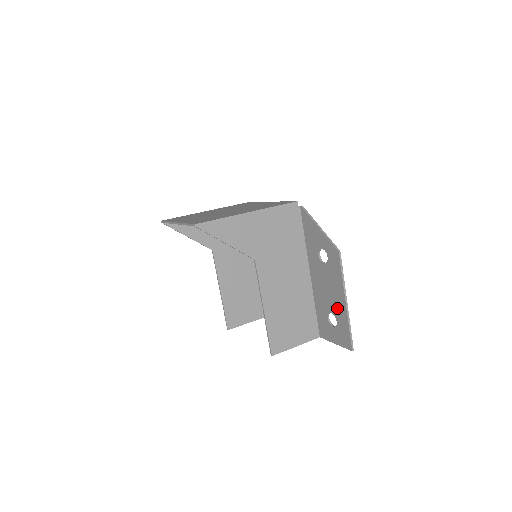
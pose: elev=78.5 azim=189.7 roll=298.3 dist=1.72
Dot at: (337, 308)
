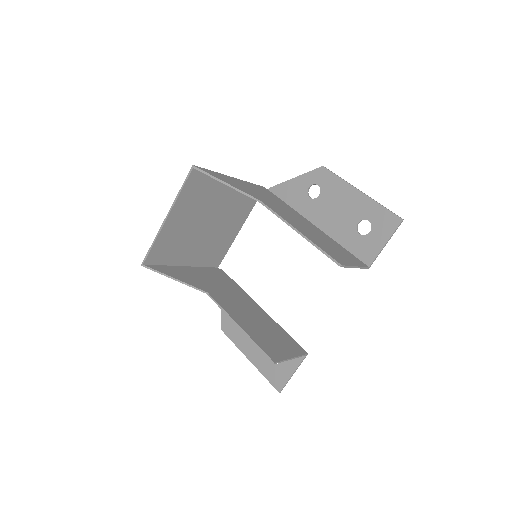
Dot at: (359, 209)
